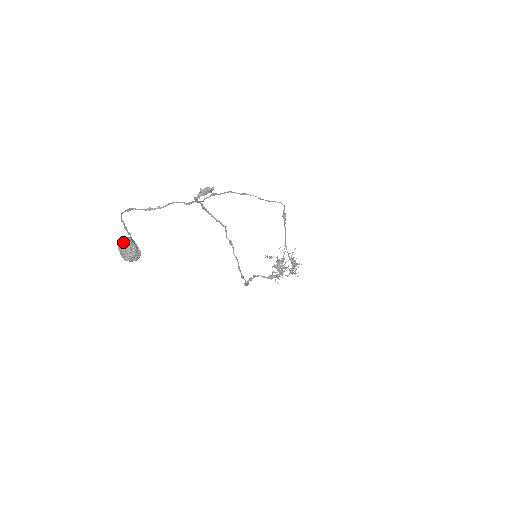
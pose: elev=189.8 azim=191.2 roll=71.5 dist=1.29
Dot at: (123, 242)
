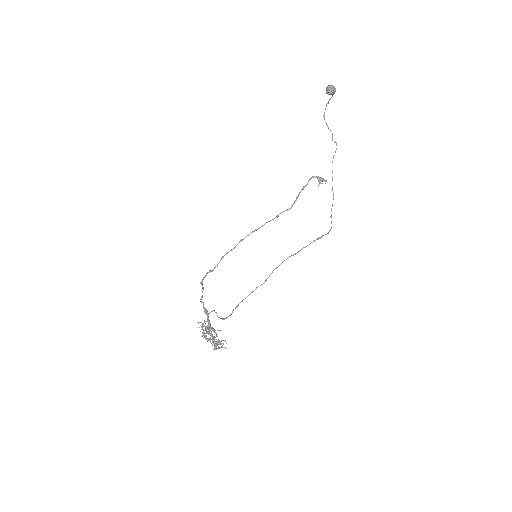
Dot at: occluded
